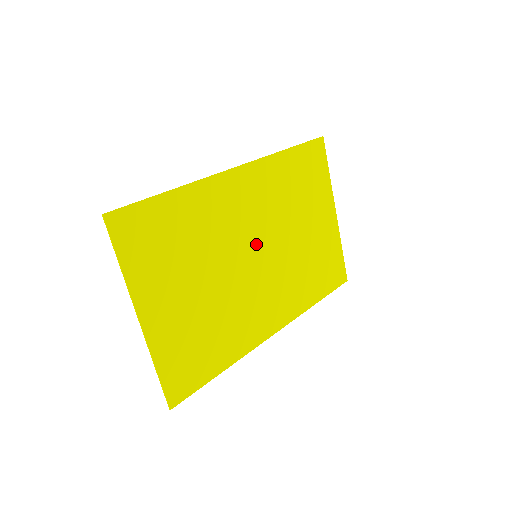
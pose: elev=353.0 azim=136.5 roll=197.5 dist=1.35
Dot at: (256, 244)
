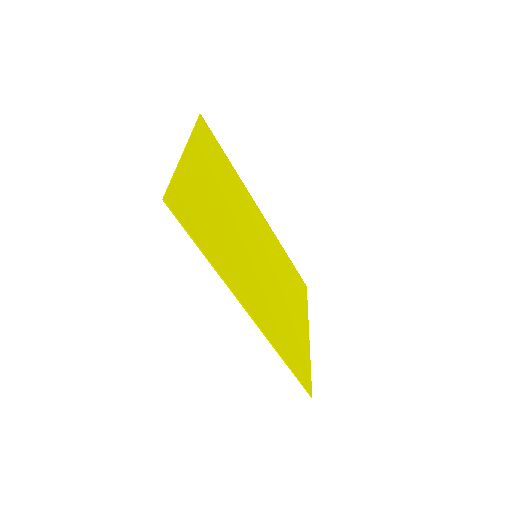
Dot at: (258, 252)
